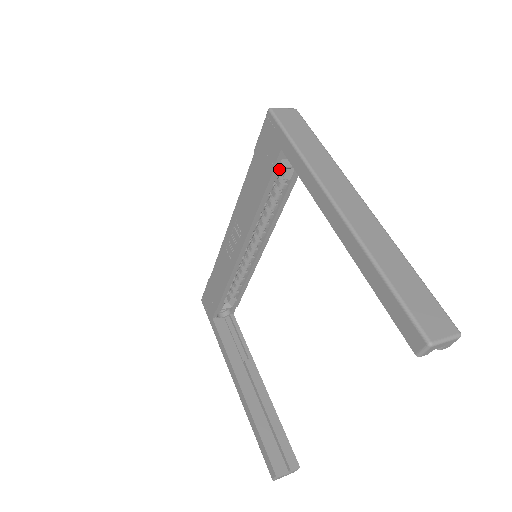
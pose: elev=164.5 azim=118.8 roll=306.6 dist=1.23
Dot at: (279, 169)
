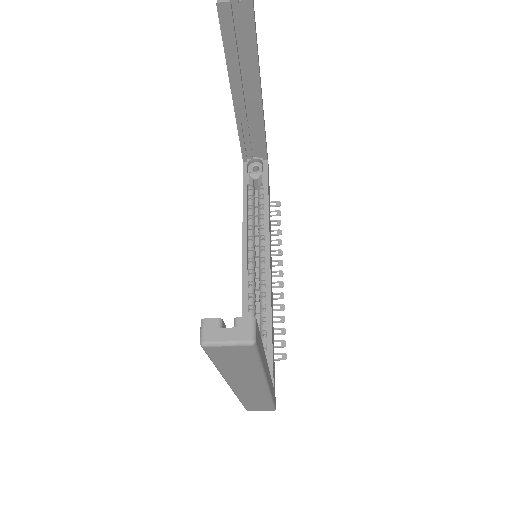
Dot at: (247, 175)
